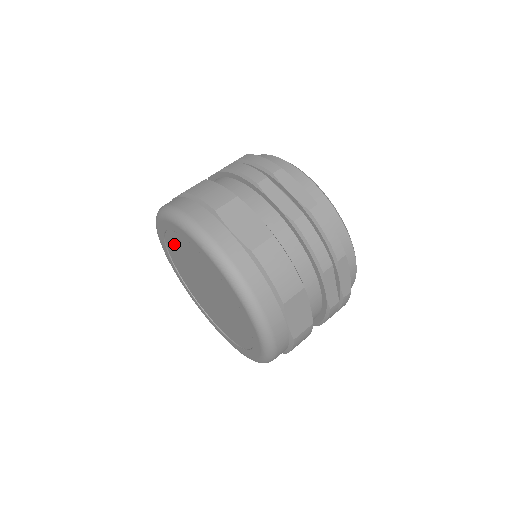
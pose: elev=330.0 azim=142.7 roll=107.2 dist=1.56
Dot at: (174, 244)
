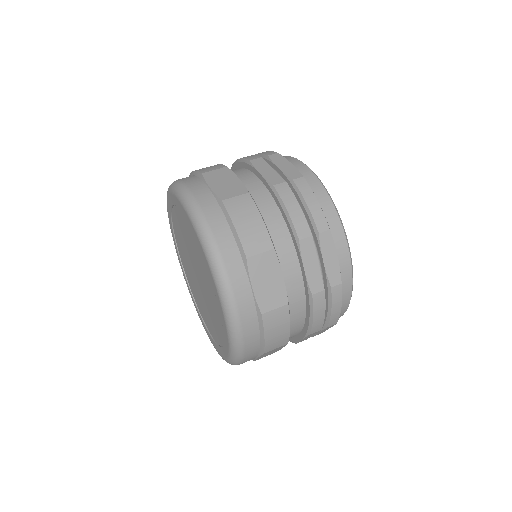
Dot at: (177, 231)
